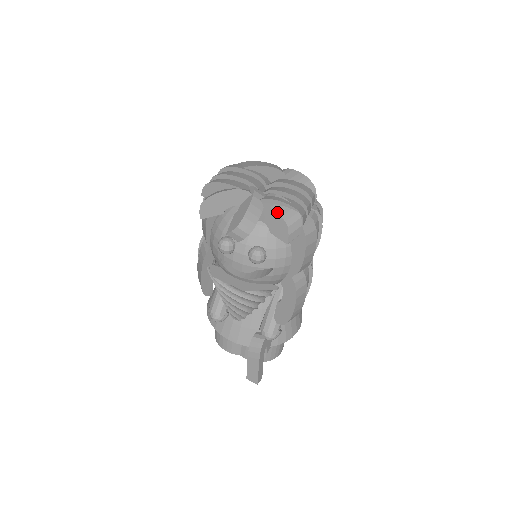
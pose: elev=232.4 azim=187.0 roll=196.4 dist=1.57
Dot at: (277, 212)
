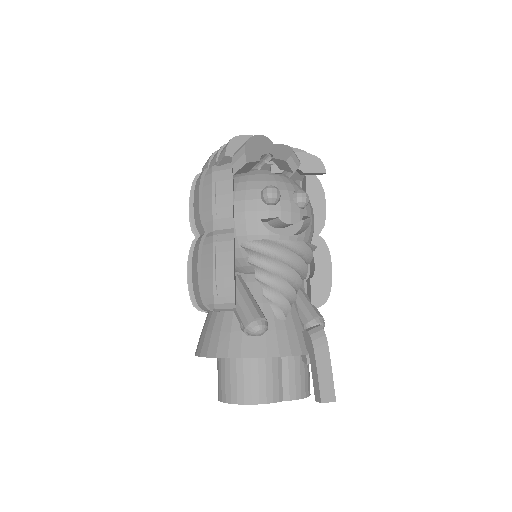
Dot at: (304, 152)
